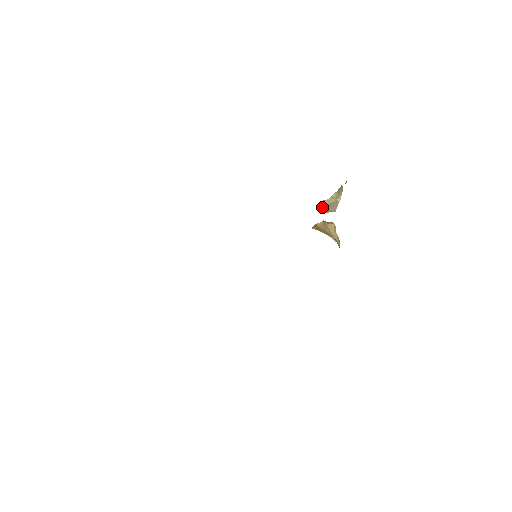
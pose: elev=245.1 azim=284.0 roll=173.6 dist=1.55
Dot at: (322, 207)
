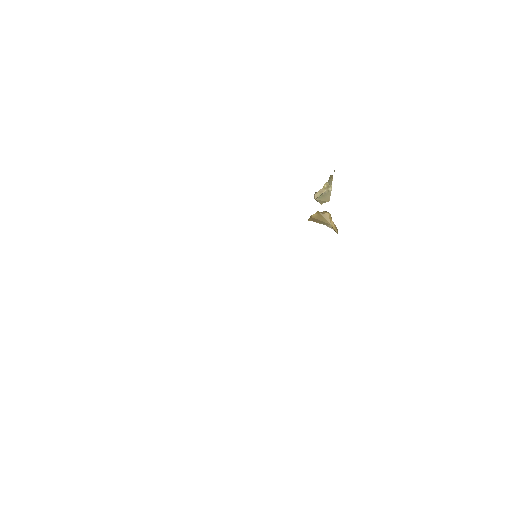
Dot at: (315, 199)
